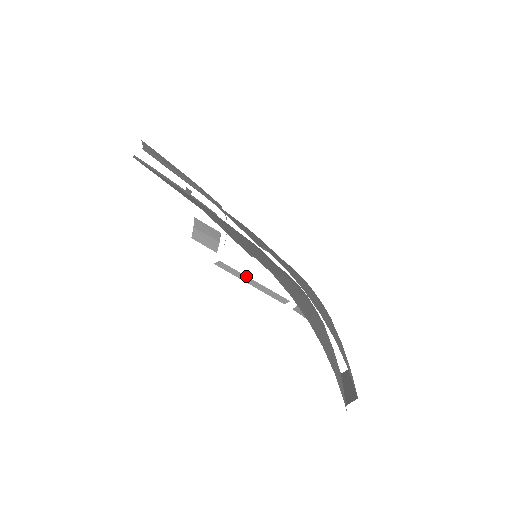
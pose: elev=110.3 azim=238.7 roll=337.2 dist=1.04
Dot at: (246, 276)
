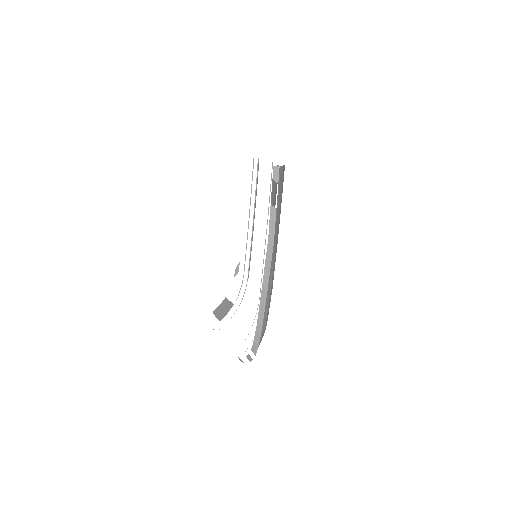
Dot at: occluded
